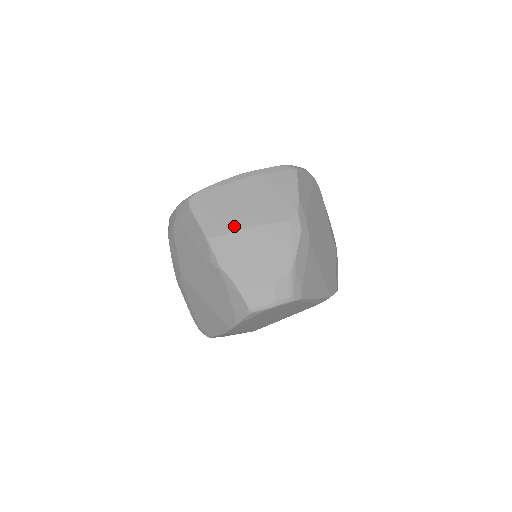
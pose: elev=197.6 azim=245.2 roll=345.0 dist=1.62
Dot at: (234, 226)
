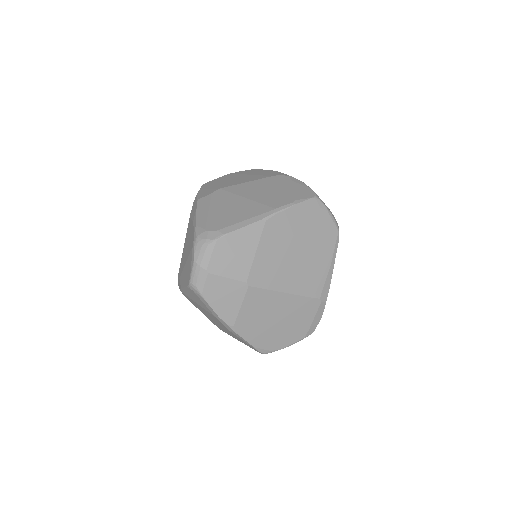
Dot at: occluded
